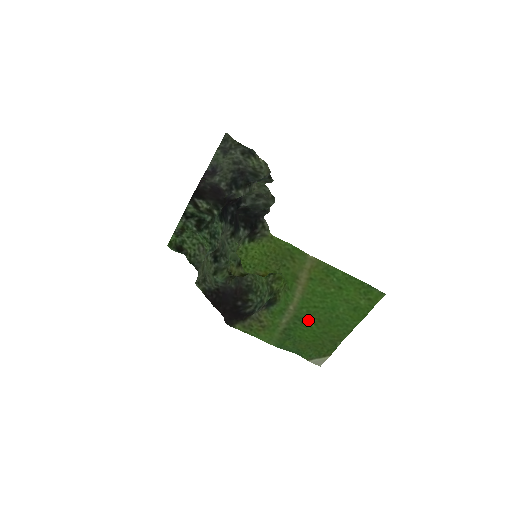
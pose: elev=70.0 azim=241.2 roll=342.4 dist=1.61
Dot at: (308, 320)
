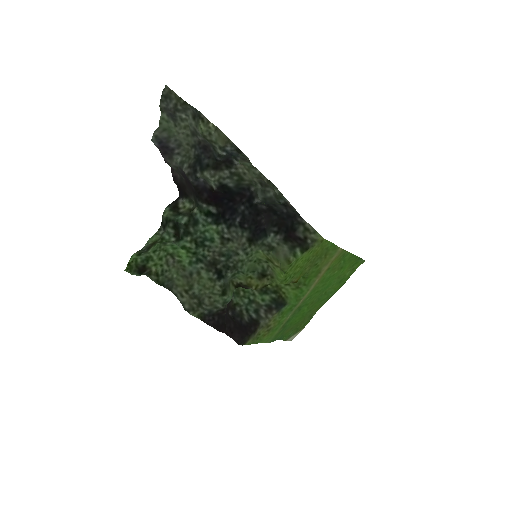
Dot at: (305, 306)
